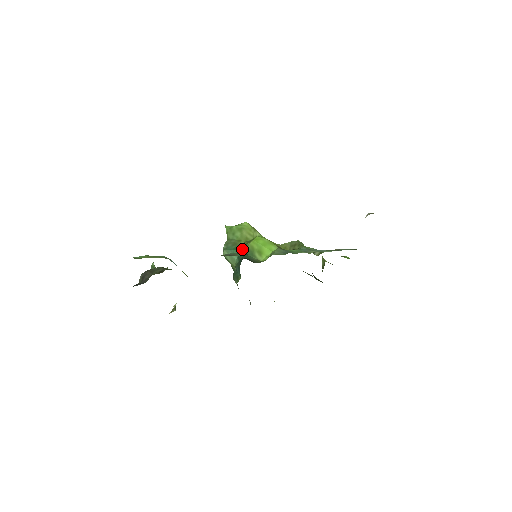
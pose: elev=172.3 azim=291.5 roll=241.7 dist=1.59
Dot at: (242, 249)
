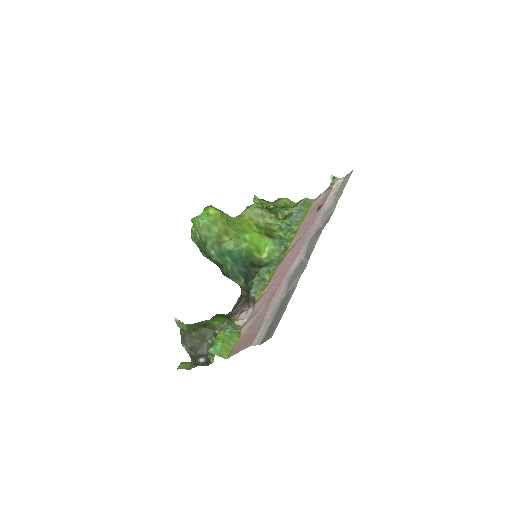
Dot at: (236, 251)
